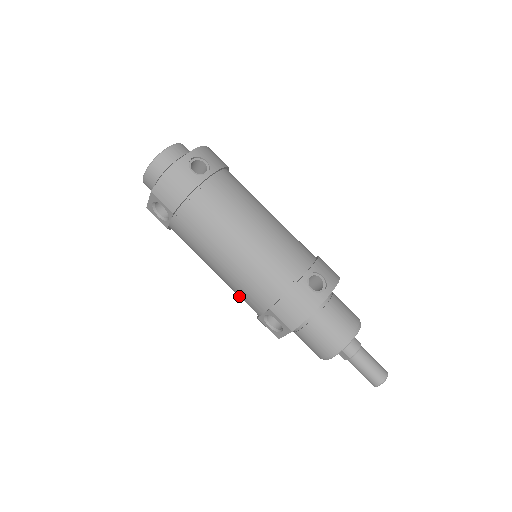
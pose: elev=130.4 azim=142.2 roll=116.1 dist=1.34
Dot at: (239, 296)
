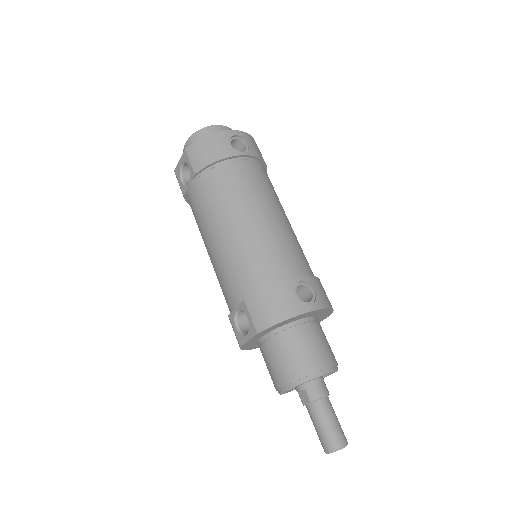
Dot at: (220, 286)
